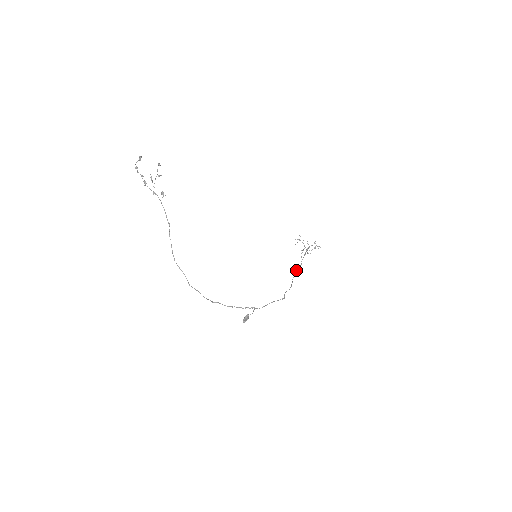
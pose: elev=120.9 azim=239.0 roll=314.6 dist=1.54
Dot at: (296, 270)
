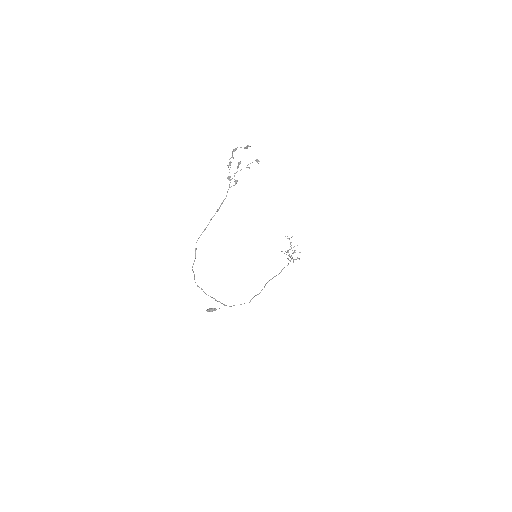
Dot at: (273, 277)
